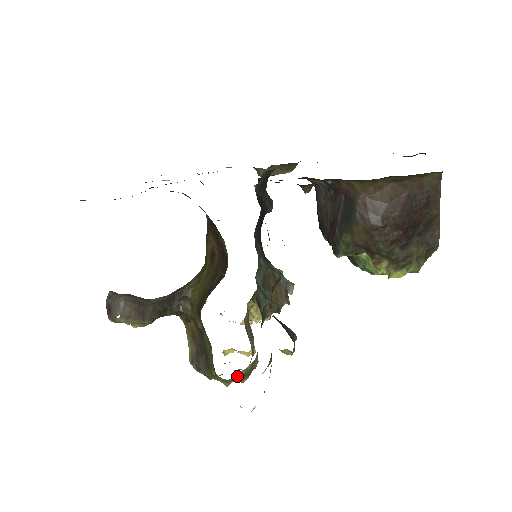
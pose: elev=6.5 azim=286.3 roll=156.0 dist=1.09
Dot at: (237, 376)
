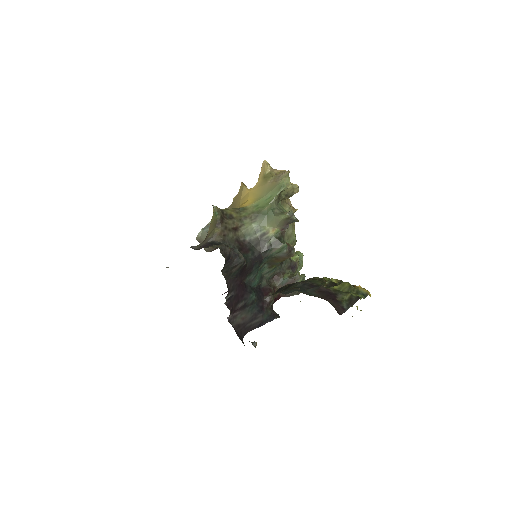
Dot at: occluded
